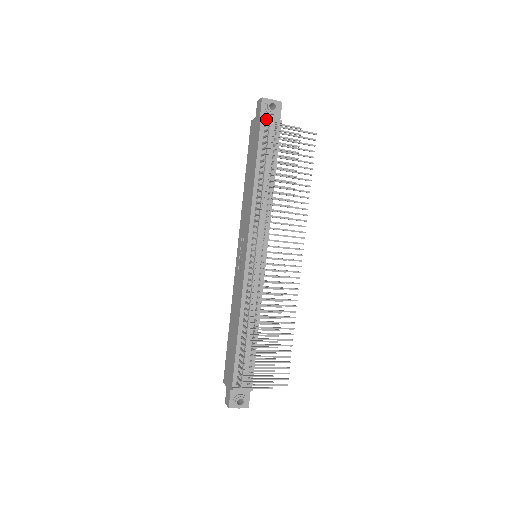
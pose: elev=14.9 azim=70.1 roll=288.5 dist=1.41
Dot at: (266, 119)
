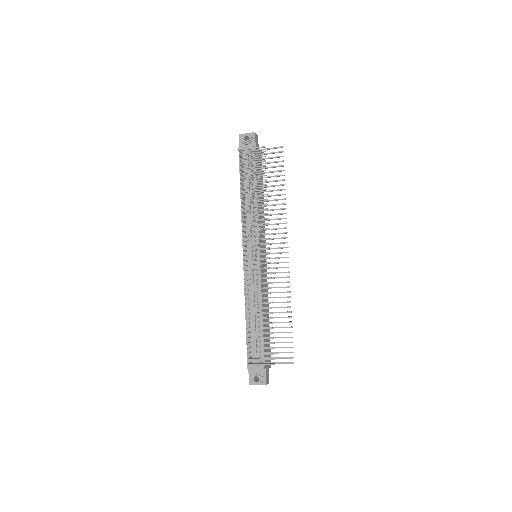
Dot at: occluded
